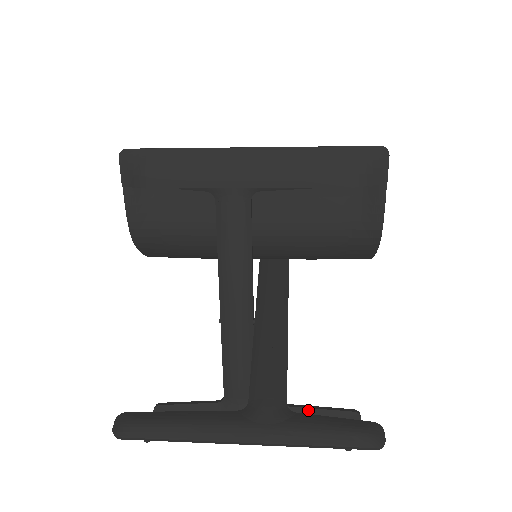
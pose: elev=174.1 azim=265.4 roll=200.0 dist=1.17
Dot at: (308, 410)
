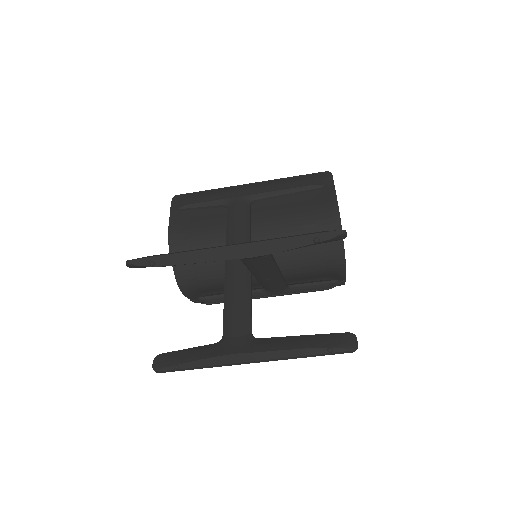
Dot at: (303, 336)
